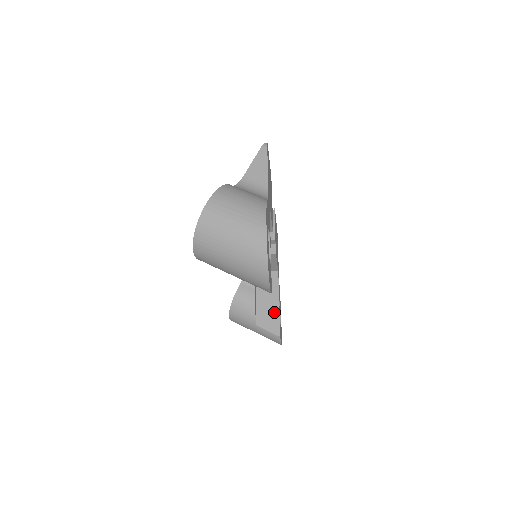
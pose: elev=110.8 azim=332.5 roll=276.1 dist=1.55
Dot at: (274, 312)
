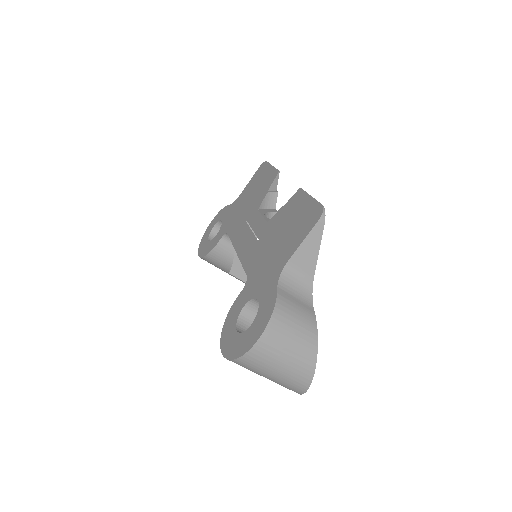
Dot at: occluded
